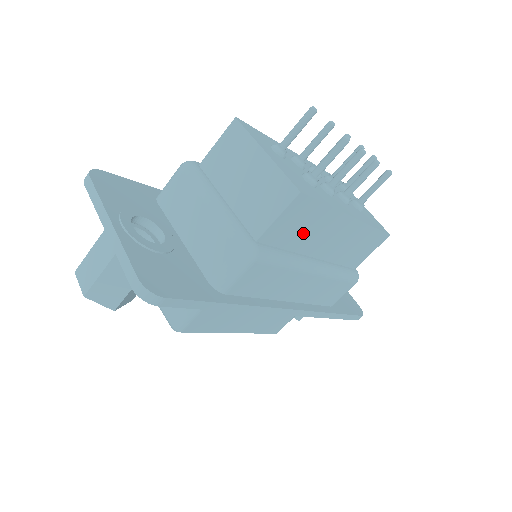
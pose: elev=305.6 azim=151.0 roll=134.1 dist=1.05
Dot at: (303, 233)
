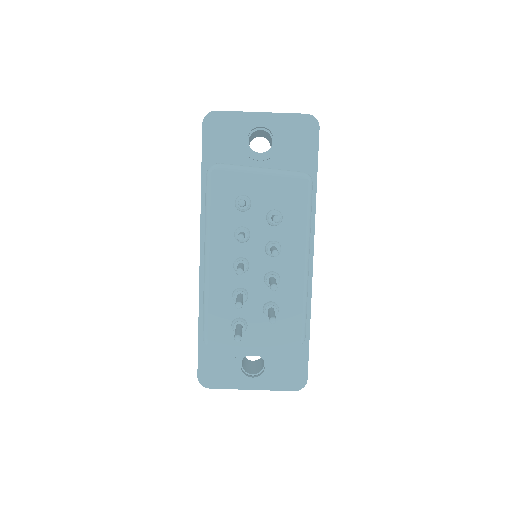
Dot at: occluded
